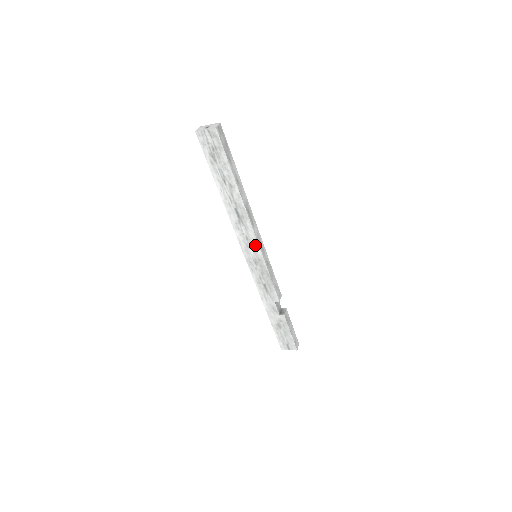
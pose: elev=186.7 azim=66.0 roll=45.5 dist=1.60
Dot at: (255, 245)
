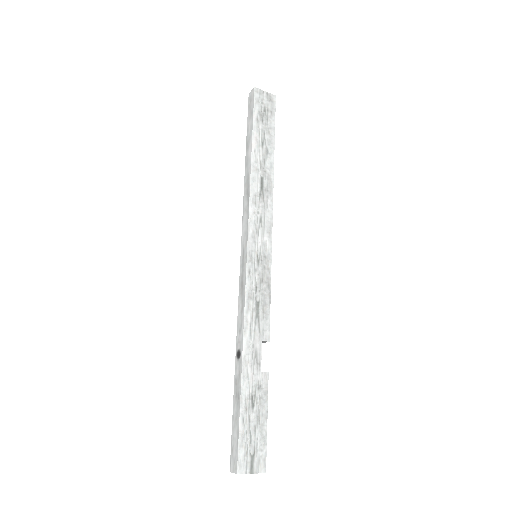
Dot at: (267, 233)
